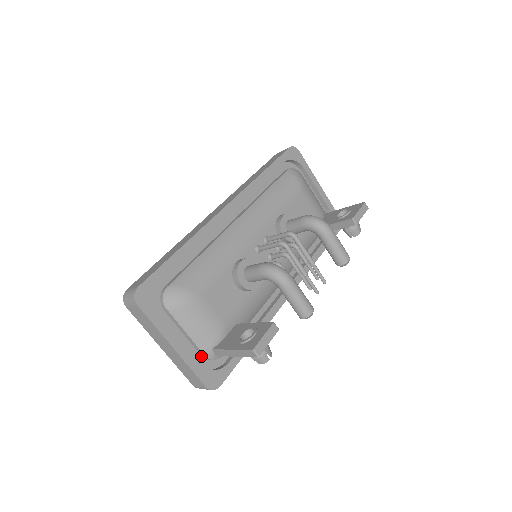
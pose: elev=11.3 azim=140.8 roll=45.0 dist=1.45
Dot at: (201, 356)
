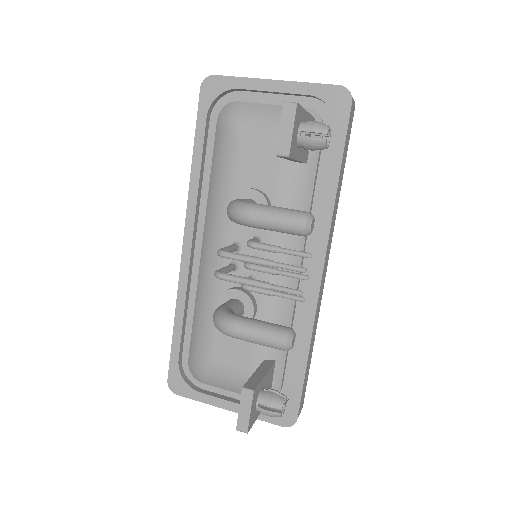
Dot at: occluded
